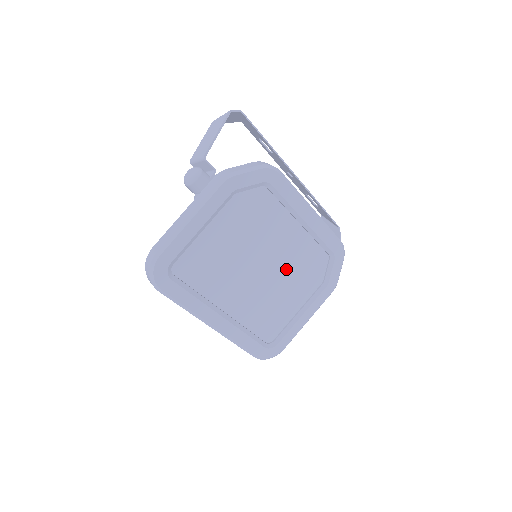
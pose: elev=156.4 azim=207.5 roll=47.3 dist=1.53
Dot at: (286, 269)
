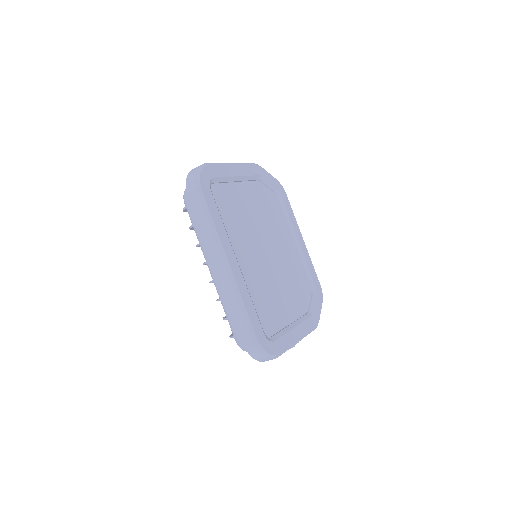
Dot at: (283, 272)
